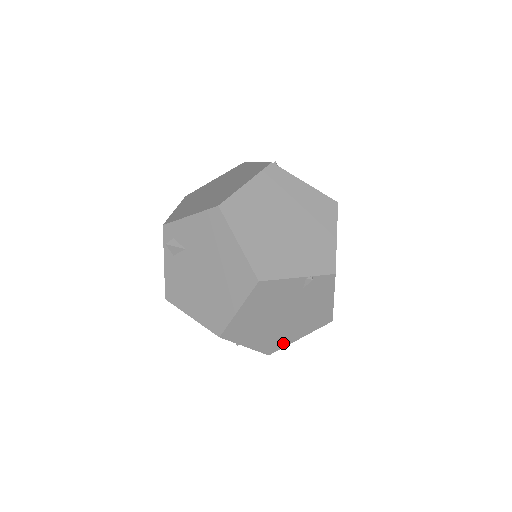
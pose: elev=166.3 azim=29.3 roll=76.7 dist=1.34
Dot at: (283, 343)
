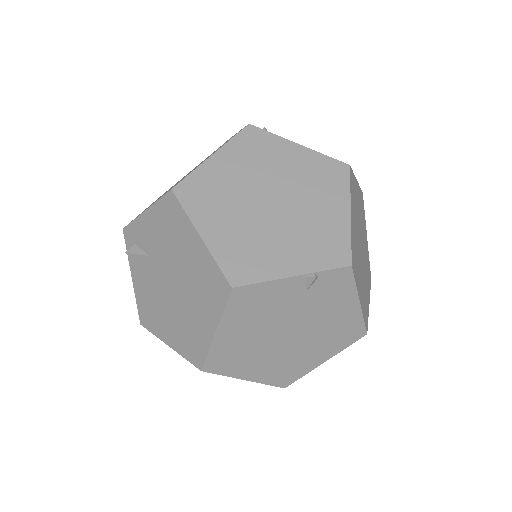
Dot at: (301, 370)
